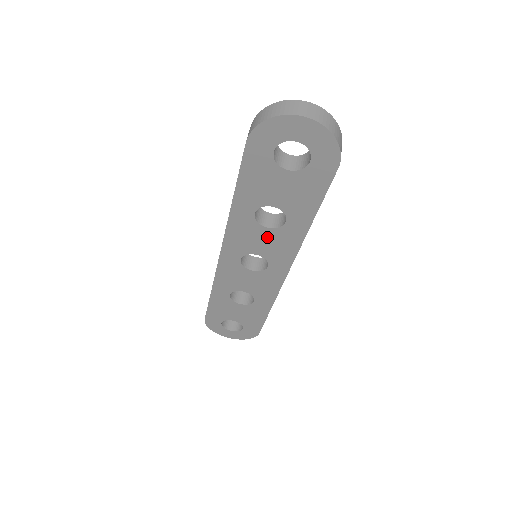
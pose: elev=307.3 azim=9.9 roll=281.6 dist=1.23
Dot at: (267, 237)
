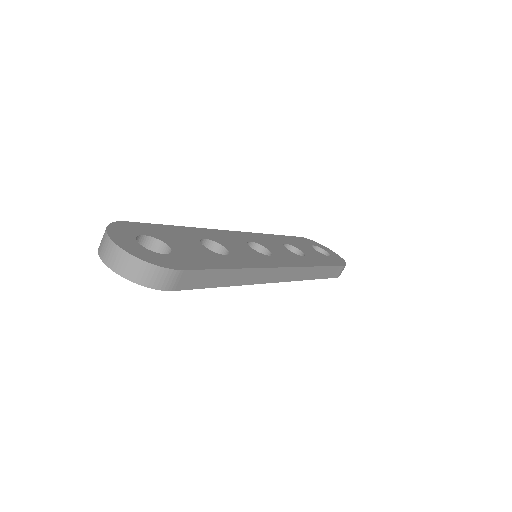
Dot at: occluded
